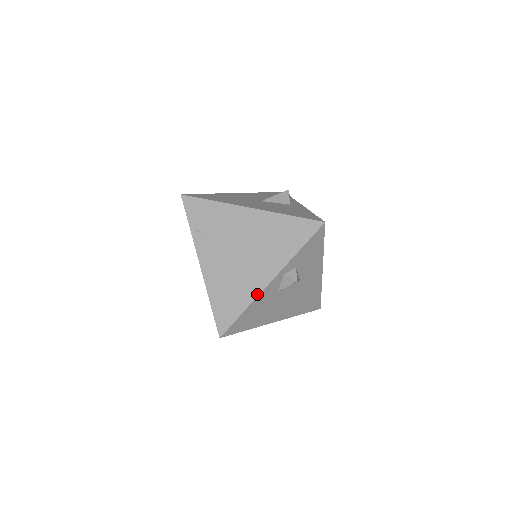
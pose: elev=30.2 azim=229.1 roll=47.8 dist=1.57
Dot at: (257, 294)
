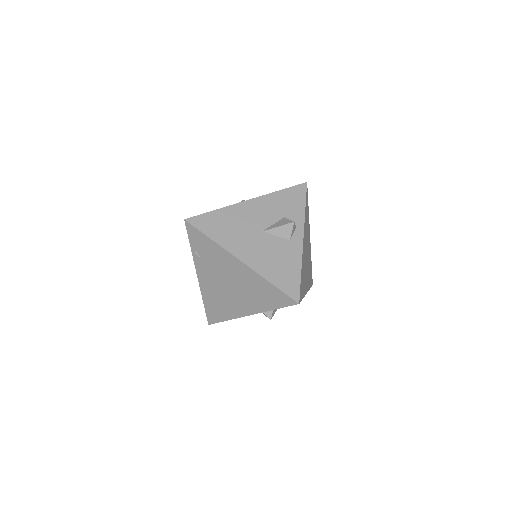
Dot at: (237, 317)
